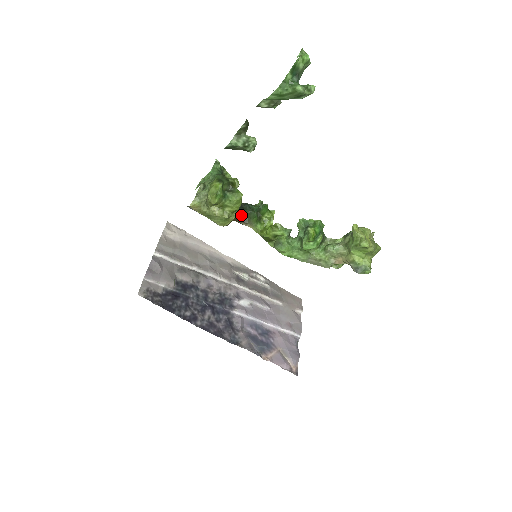
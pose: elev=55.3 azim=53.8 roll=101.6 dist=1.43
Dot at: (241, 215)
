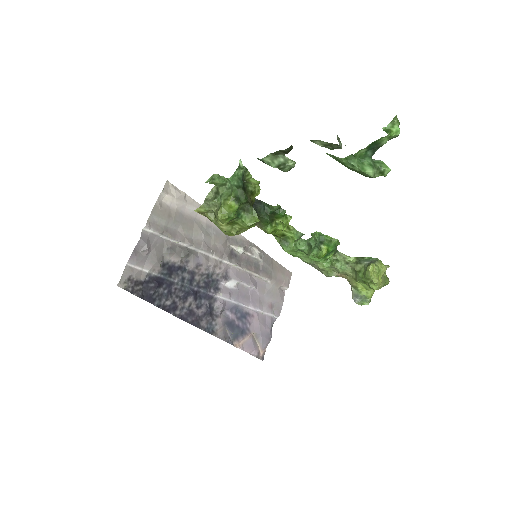
Dot at: occluded
